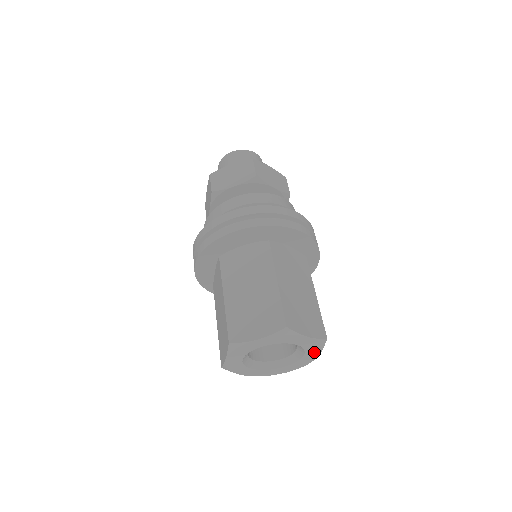
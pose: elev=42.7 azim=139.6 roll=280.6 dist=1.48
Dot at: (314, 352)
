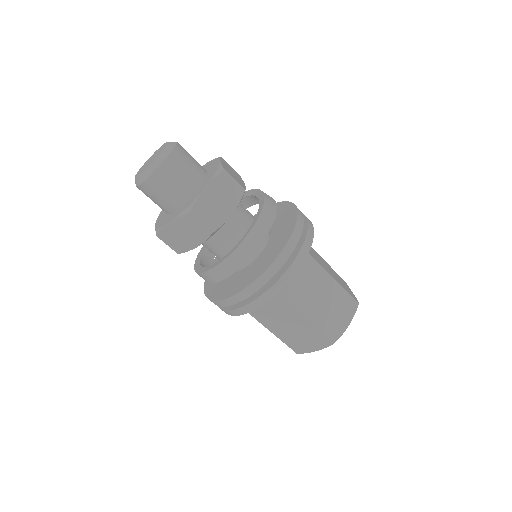
Dot at: occluded
